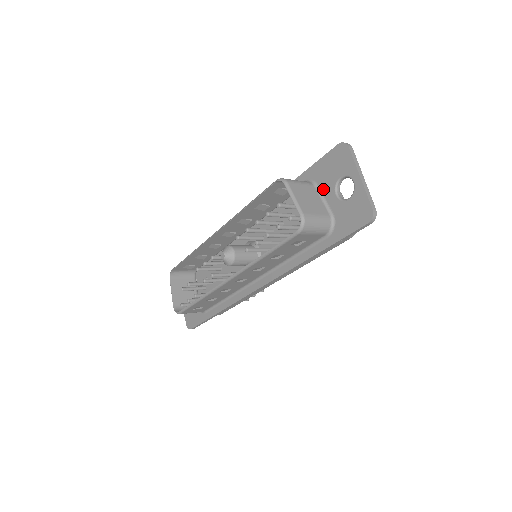
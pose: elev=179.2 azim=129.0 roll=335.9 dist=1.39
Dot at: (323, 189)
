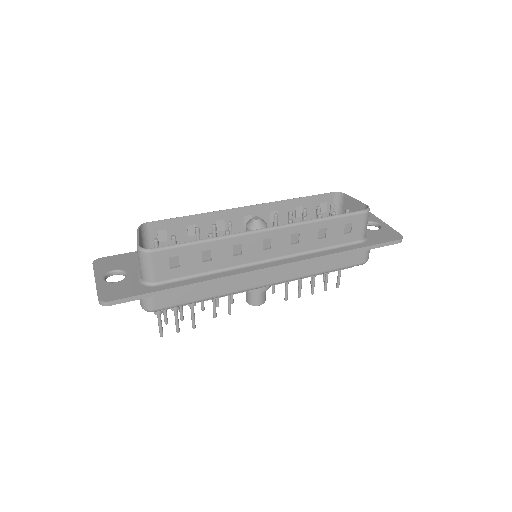
Dot at: occluded
